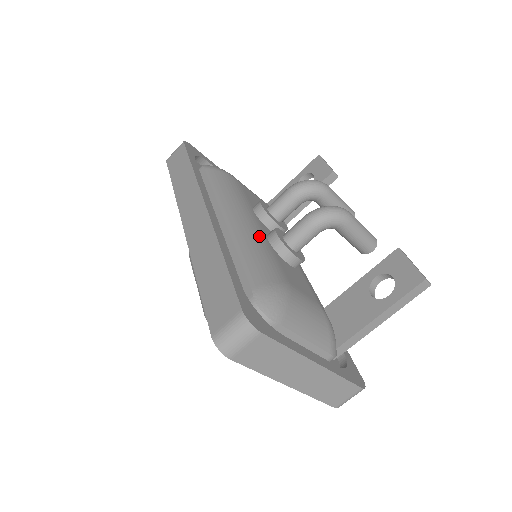
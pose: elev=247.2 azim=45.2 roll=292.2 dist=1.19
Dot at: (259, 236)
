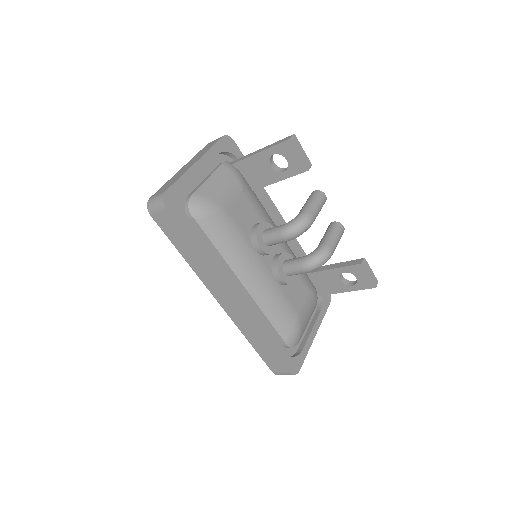
Dot at: (271, 286)
